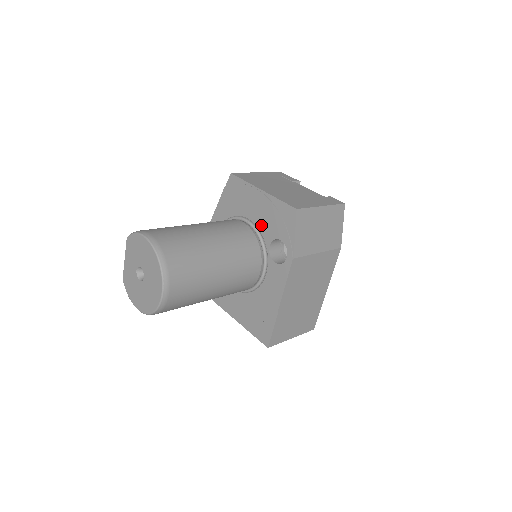
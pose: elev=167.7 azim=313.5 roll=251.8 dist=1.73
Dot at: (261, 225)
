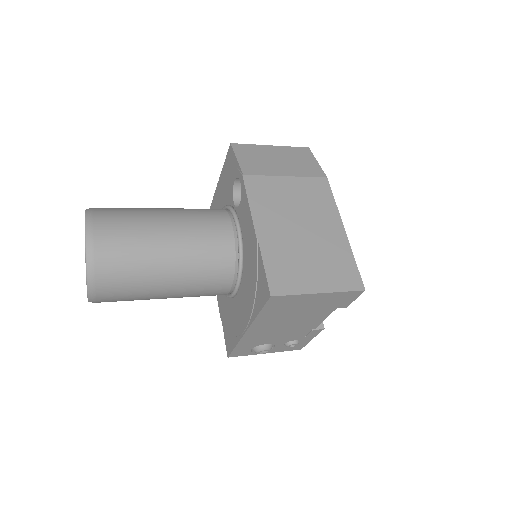
Dot at: (226, 200)
